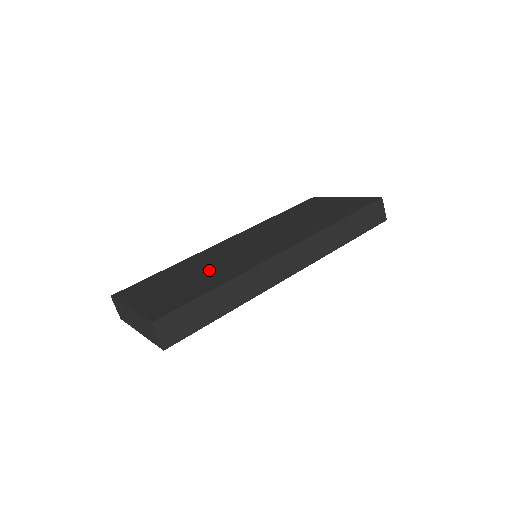
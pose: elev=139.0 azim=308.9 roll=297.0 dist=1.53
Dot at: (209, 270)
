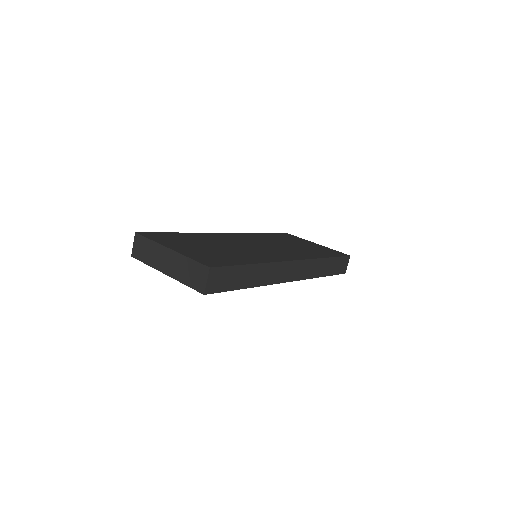
Dot at: (232, 249)
